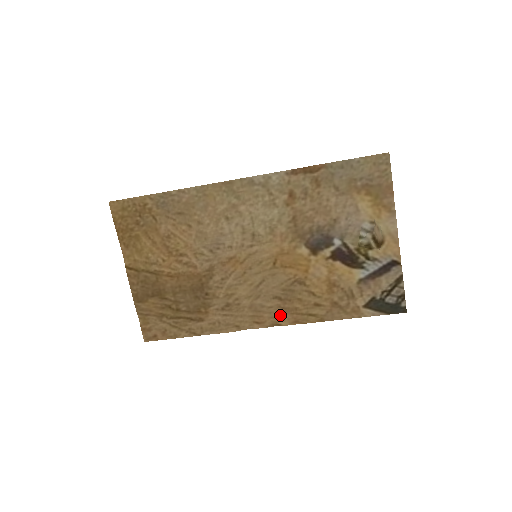
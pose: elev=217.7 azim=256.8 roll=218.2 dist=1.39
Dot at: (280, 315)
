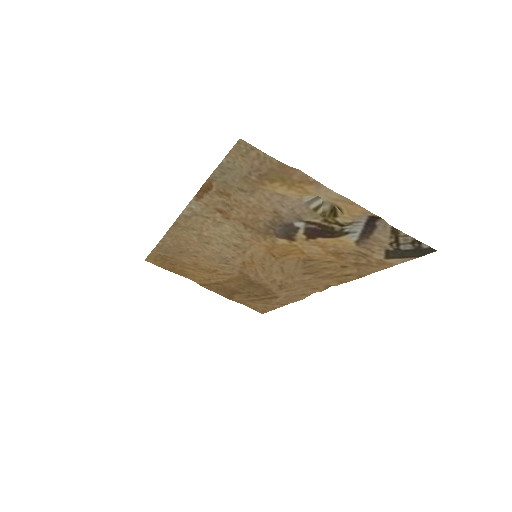
Dot at: (323, 281)
